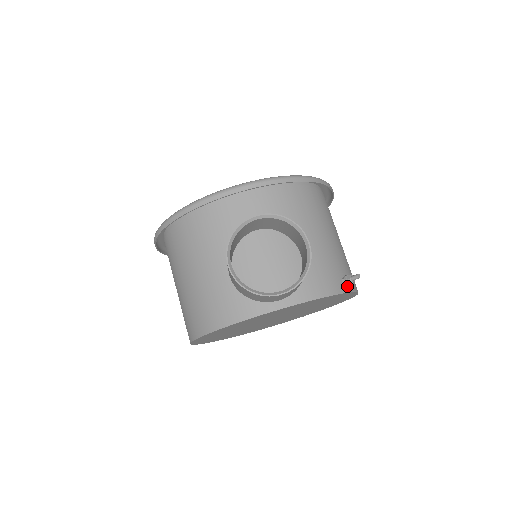
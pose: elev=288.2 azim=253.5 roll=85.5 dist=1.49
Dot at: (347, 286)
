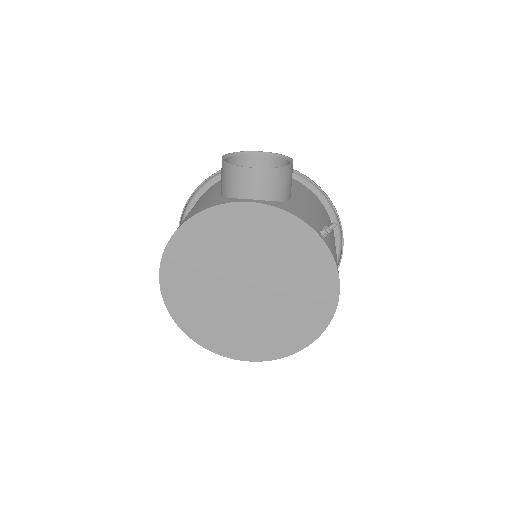
Dot at: (323, 238)
